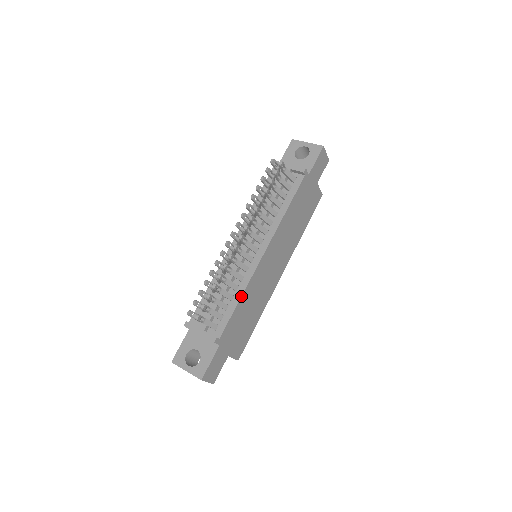
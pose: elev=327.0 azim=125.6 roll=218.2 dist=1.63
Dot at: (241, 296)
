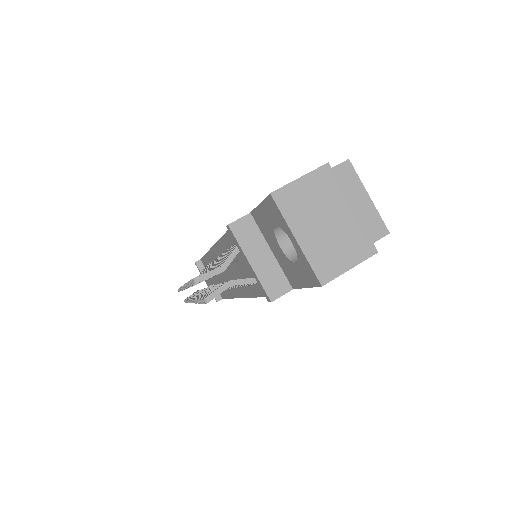
Dot at: (230, 298)
